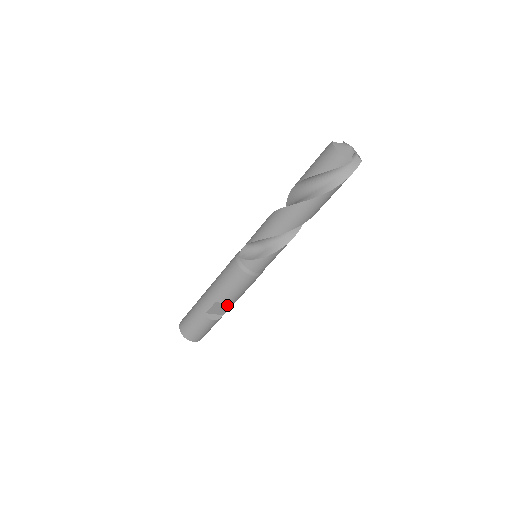
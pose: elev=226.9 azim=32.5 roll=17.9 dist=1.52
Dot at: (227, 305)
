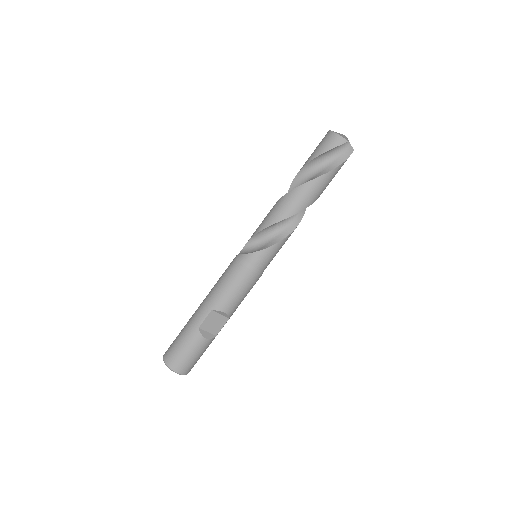
Dot at: (222, 319)
